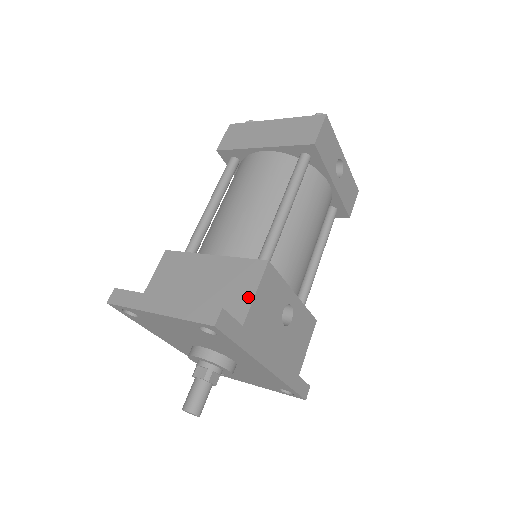
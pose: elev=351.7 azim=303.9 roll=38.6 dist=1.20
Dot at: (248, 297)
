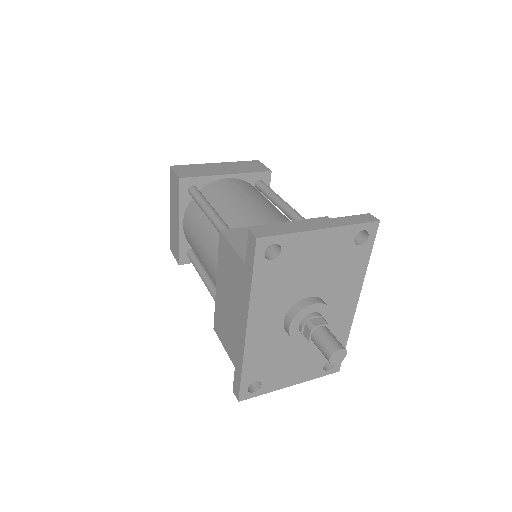
Dot at: occluded
